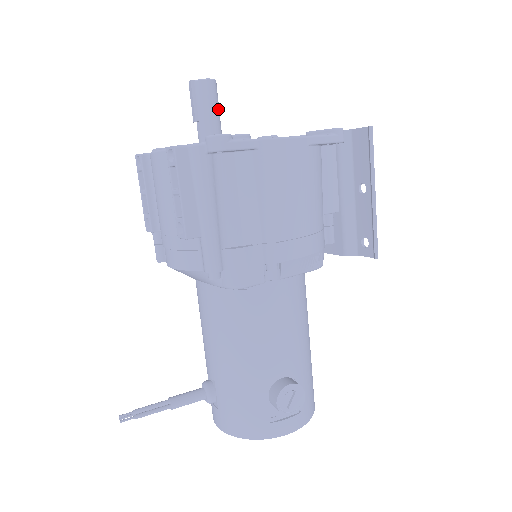
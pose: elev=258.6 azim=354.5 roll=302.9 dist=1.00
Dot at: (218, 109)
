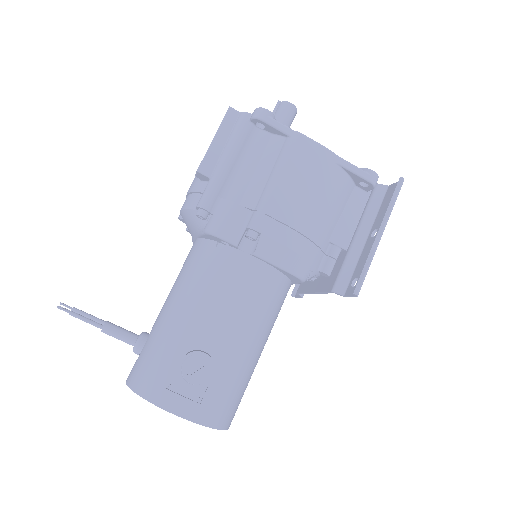
Dot at: occluded
